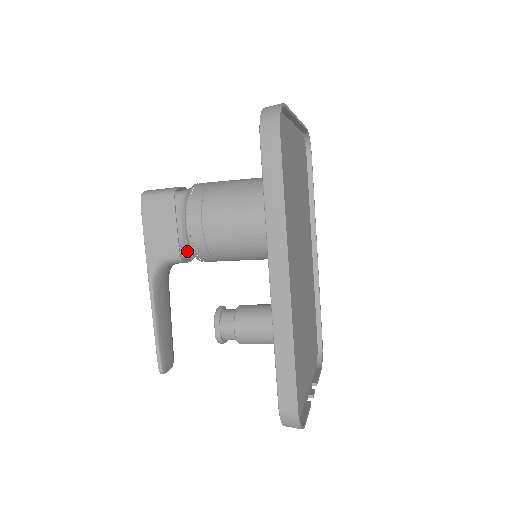
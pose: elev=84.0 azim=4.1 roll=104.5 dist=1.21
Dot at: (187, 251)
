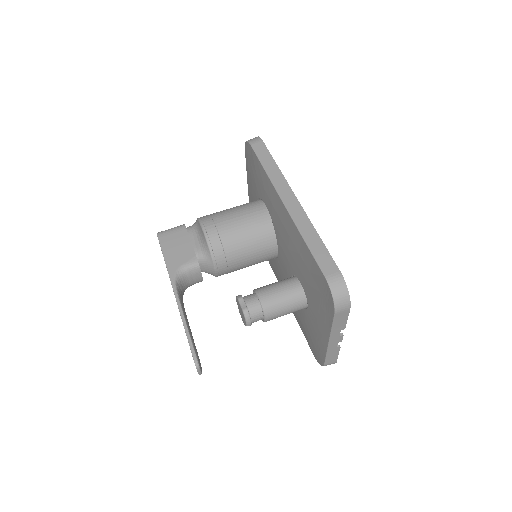
Dot at: occluded
